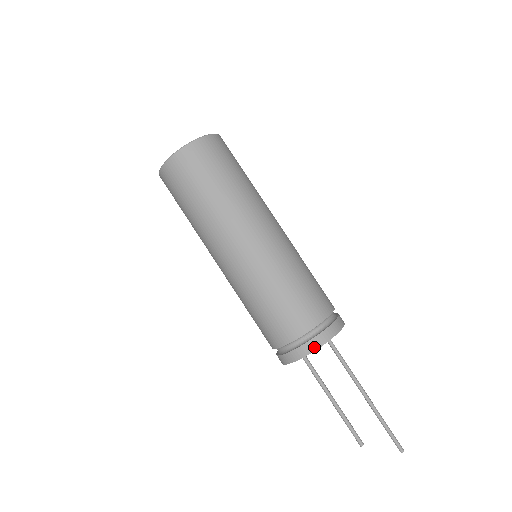
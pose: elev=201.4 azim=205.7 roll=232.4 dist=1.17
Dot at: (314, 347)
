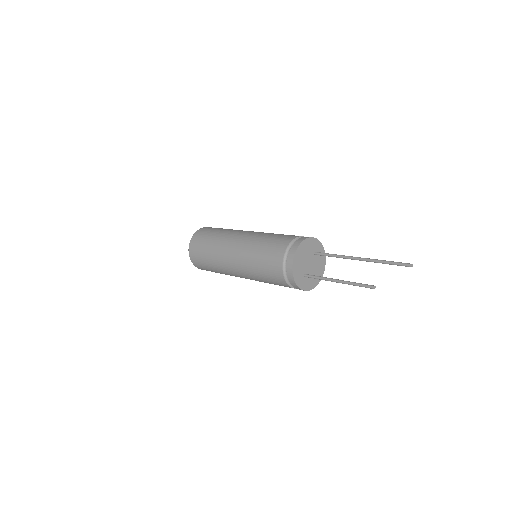
Dot at: (290, 266)
